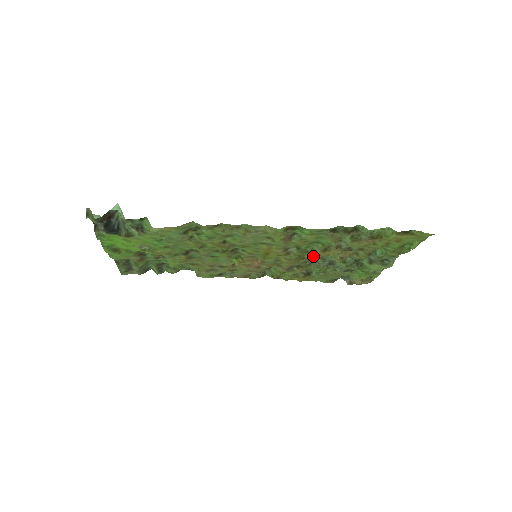
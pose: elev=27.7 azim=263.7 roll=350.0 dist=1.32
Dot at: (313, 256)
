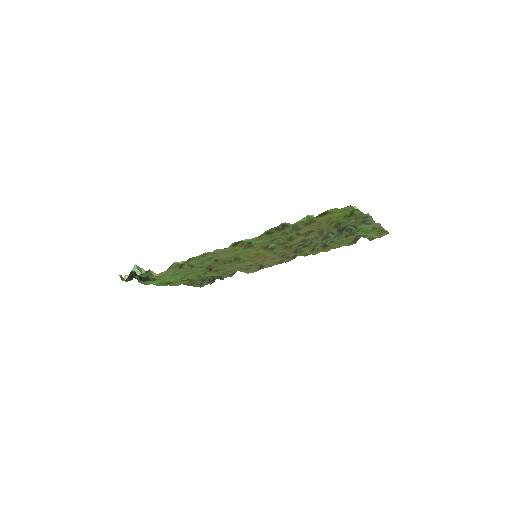
Dot at: (292, 244)
